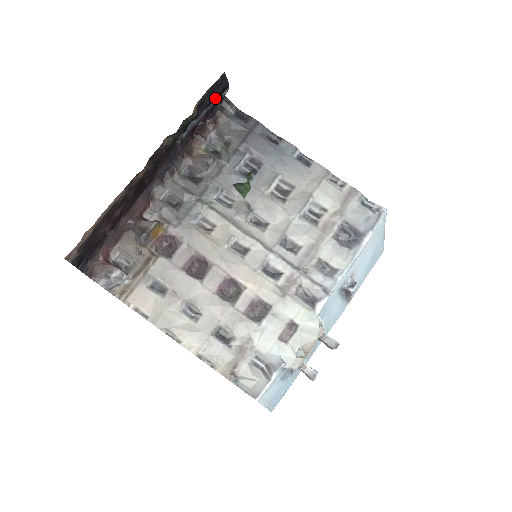
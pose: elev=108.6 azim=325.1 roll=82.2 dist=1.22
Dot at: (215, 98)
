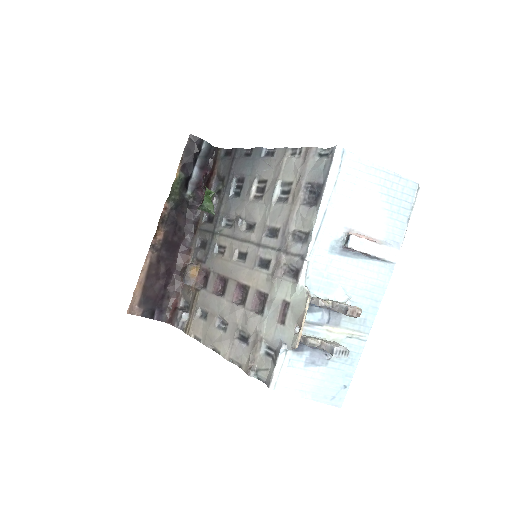
Dot at: (197, 155)
